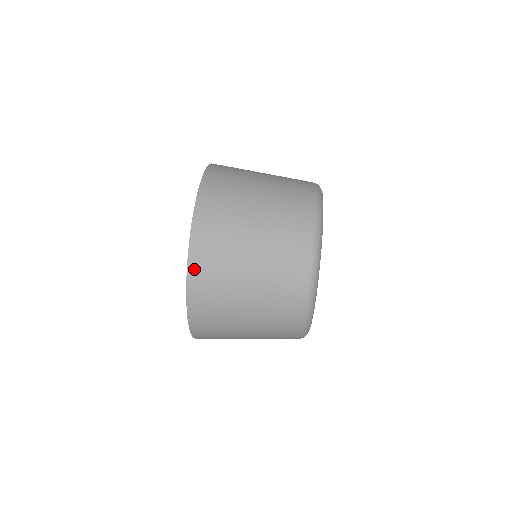
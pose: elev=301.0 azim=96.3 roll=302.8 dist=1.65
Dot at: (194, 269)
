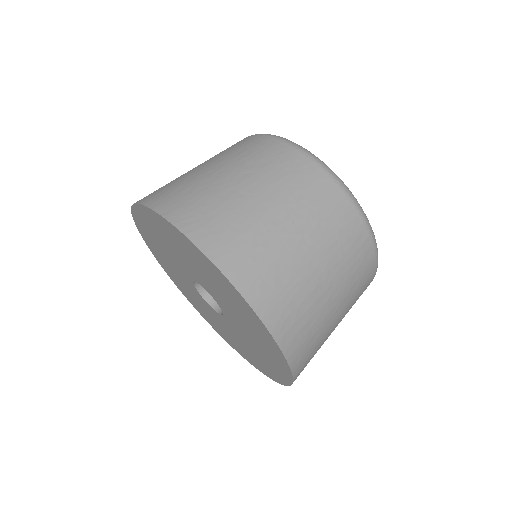
Dot at: (200, 237)
